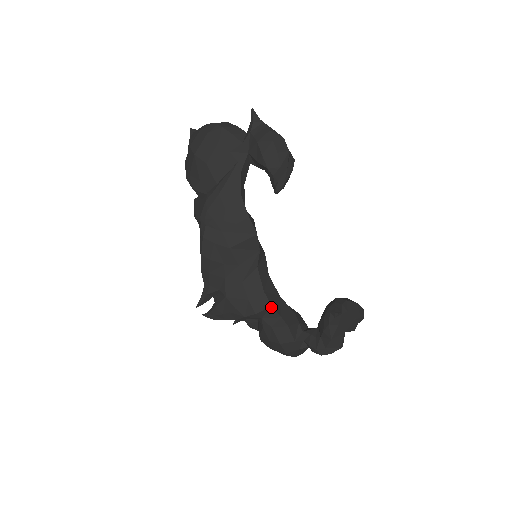
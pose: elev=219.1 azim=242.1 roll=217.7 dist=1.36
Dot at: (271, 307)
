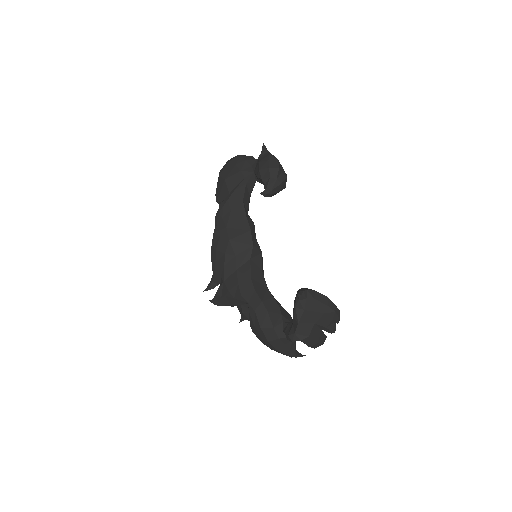
Dot at: (254, 291)
